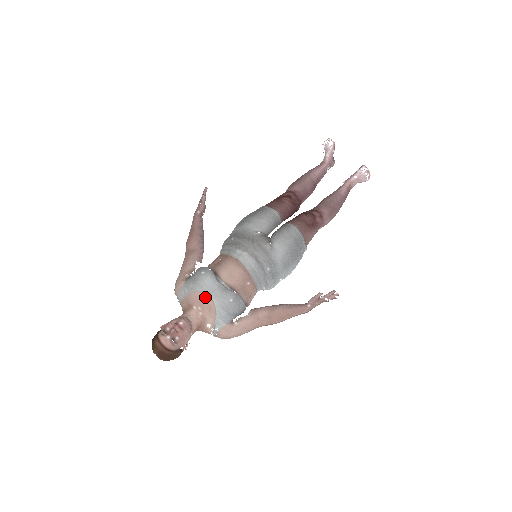
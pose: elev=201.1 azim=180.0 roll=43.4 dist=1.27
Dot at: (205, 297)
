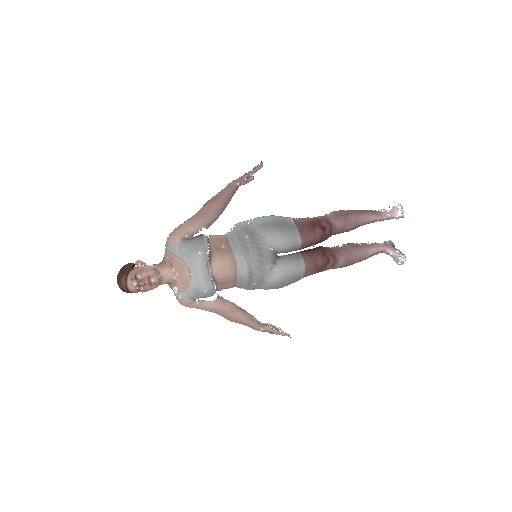
Dot at: (187, 271)
